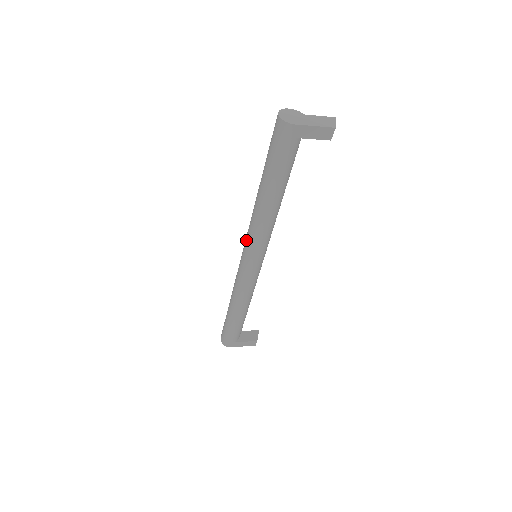
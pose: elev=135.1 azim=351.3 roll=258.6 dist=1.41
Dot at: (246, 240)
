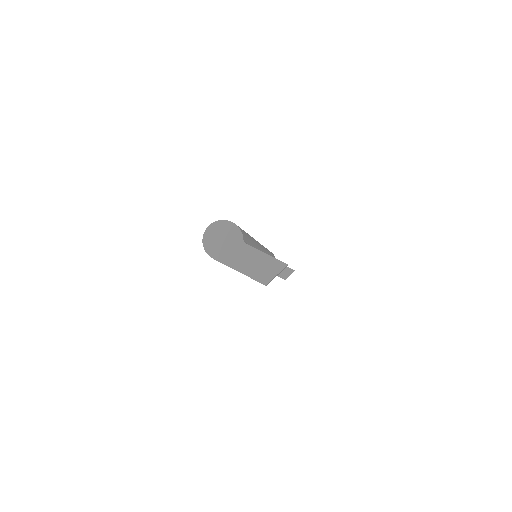
Dot at: occluded
